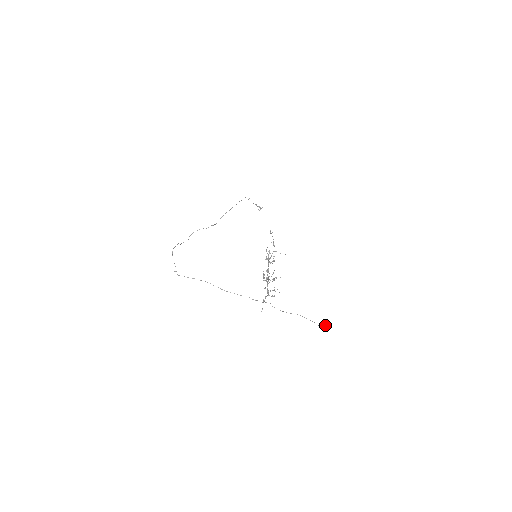
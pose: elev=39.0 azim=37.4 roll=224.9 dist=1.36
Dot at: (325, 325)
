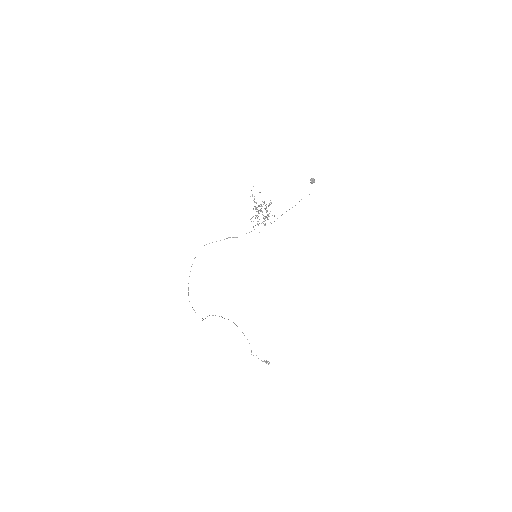
Dot at: (313, 179)
